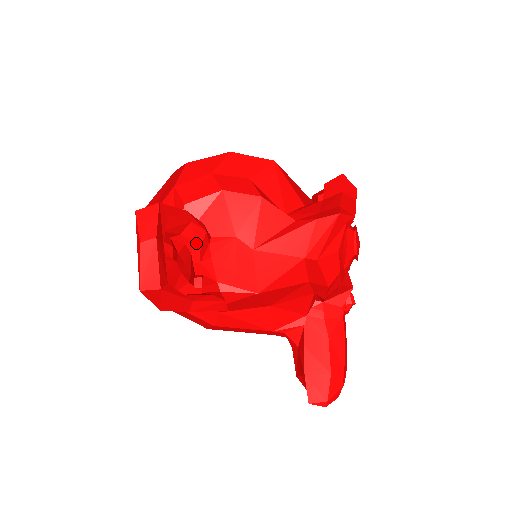
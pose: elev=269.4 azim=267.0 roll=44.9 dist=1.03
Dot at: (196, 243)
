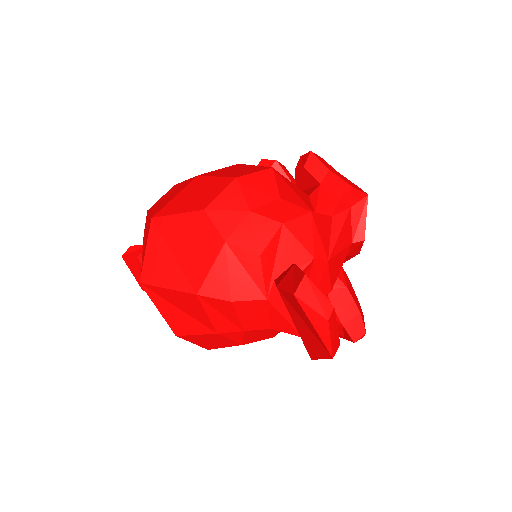
Dot at: occluded
